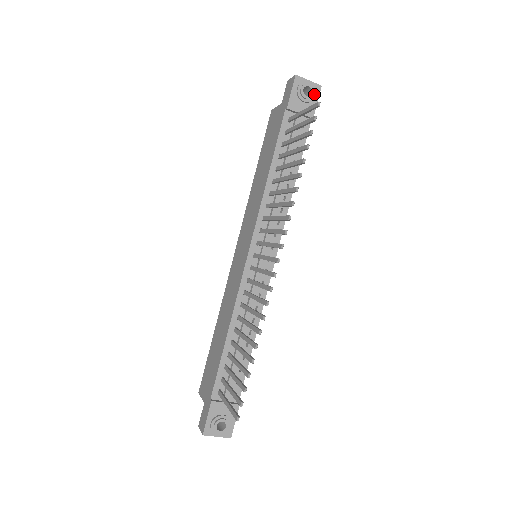
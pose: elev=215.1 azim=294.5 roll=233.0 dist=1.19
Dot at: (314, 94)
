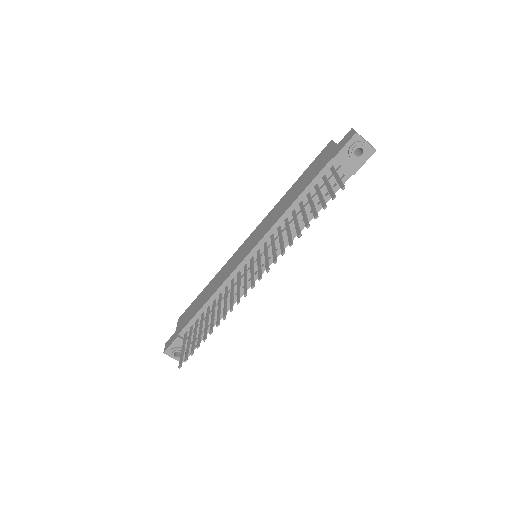
Dot at: (364, 156)
